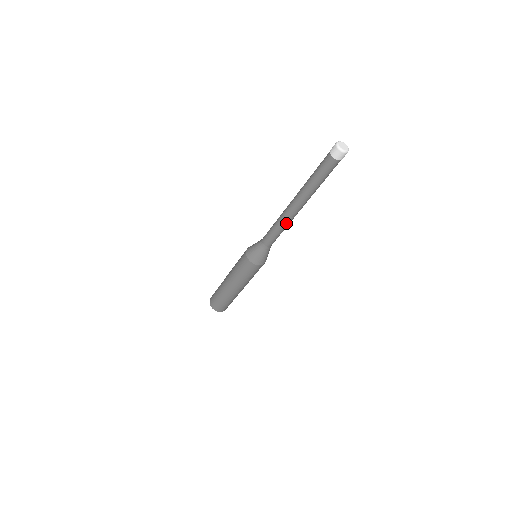
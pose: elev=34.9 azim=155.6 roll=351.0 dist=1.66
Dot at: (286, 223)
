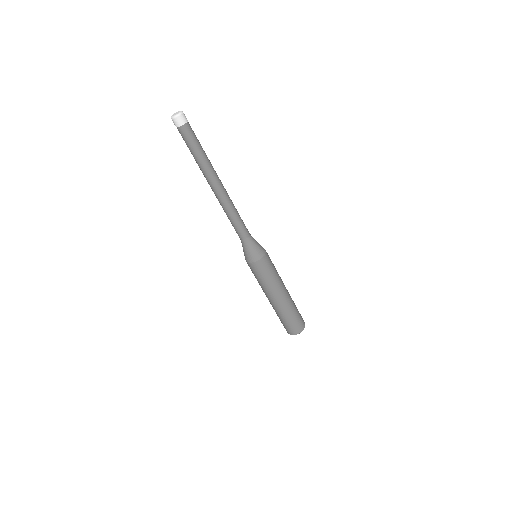
Dot at: (226, 207)
